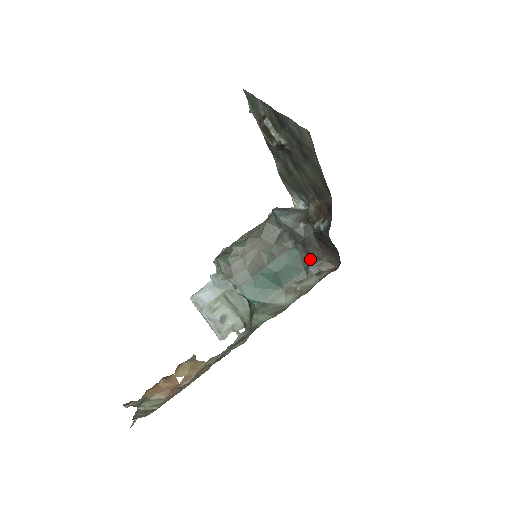
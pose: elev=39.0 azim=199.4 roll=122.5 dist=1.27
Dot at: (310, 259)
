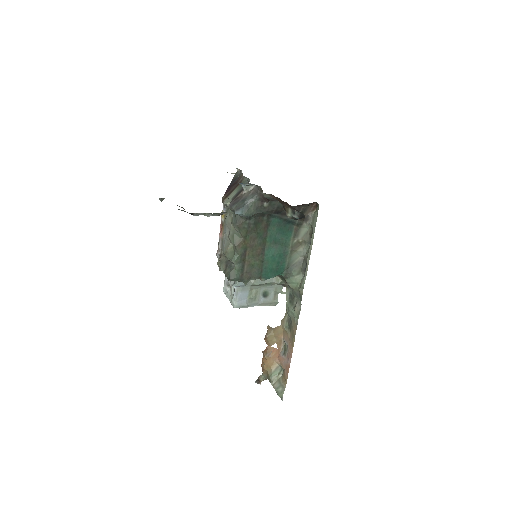
Dot at: occluded
